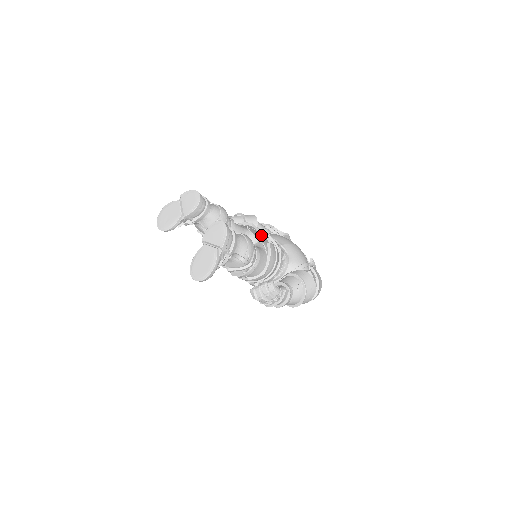
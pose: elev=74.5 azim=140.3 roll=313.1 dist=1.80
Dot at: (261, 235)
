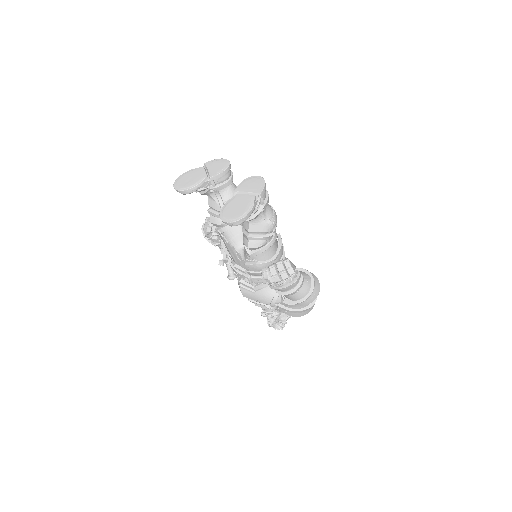
Dot at: occluded
